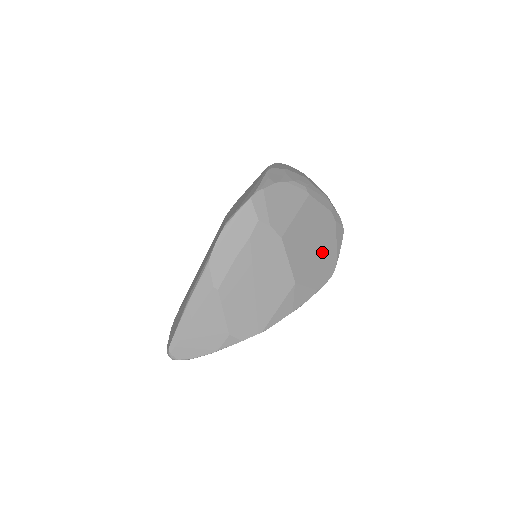
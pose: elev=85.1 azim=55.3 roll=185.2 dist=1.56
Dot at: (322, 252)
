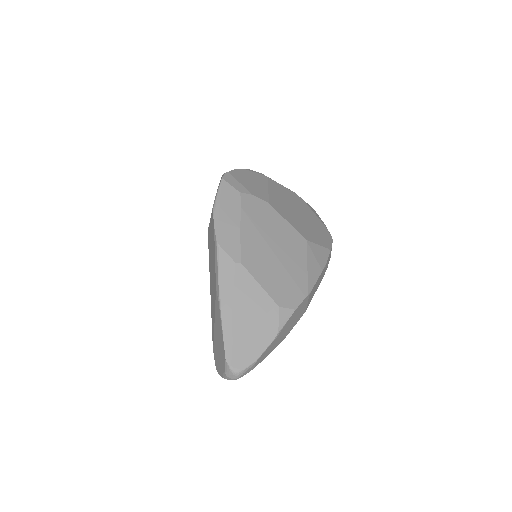
Dot at: (310, 220)
